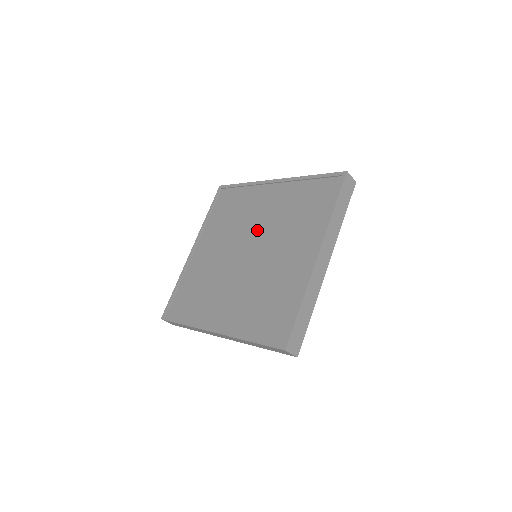
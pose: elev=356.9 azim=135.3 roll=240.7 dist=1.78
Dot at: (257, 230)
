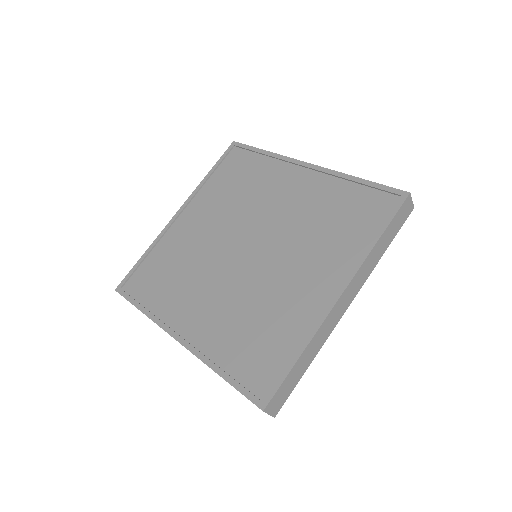
Dot at: (267, 223)
